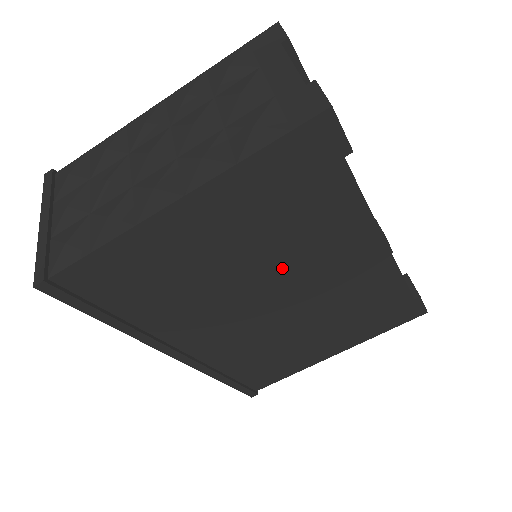
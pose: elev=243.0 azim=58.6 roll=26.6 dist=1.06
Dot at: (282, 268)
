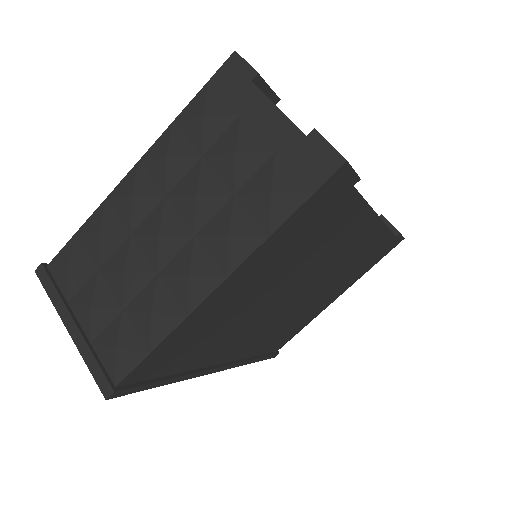
Dot at: (301, 275)
